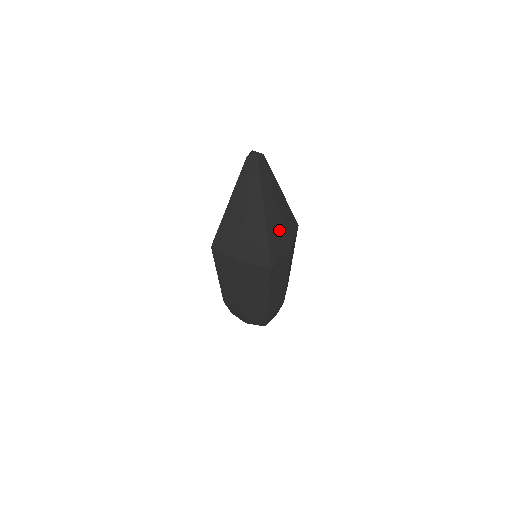
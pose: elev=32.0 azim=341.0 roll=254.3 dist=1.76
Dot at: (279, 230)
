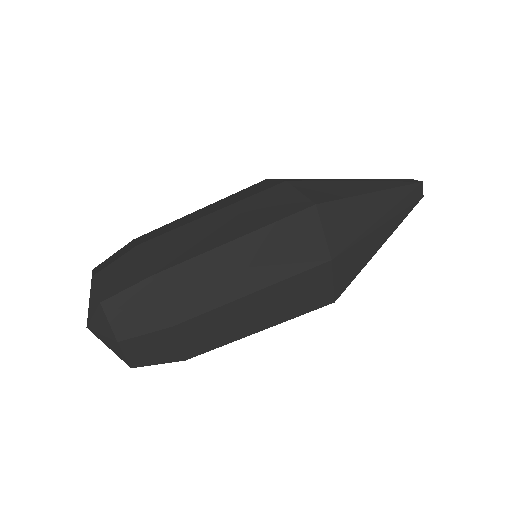
Dot at: (357, 225)
